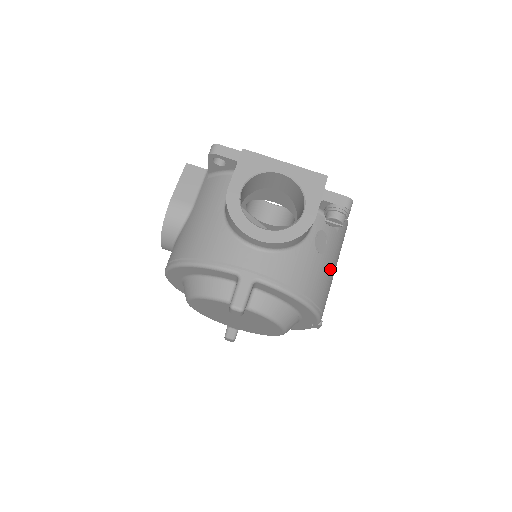
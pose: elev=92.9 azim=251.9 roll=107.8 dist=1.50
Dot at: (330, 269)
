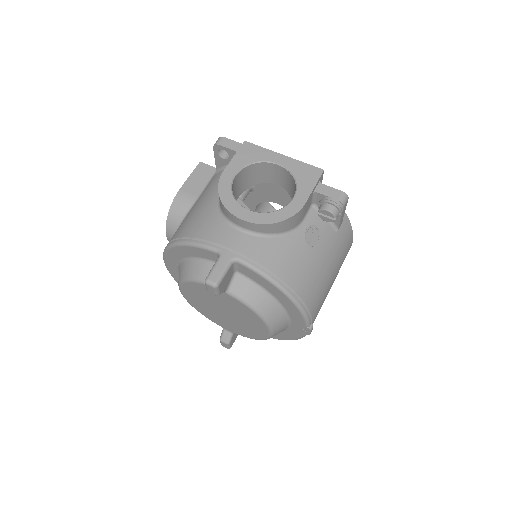
Dot at: (323, 269)
